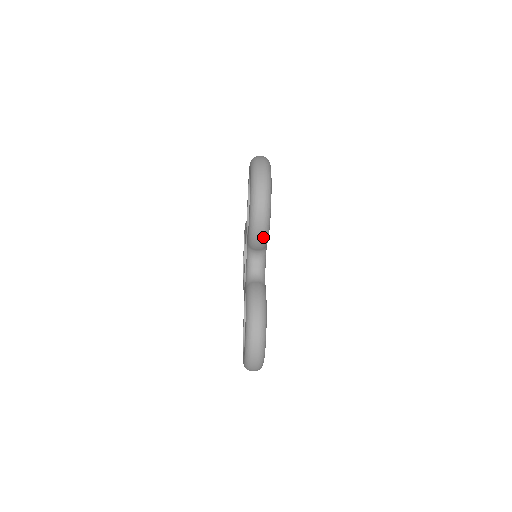
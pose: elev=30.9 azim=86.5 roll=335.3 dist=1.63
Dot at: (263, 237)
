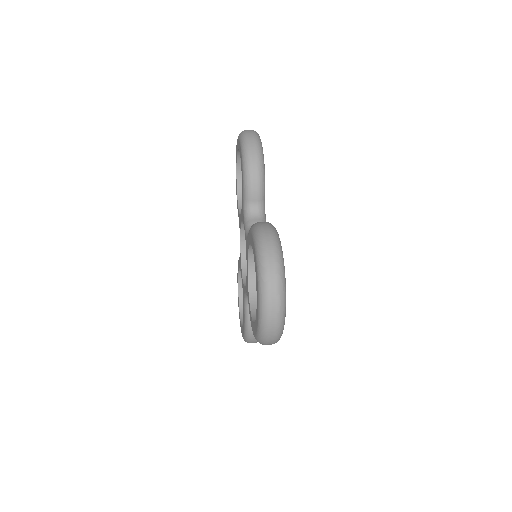
Dot at: occluded
